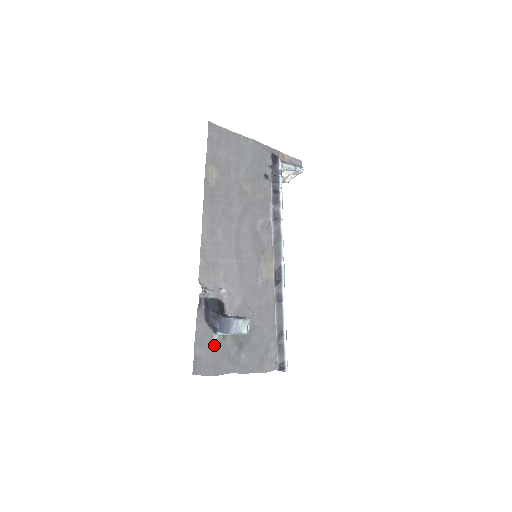
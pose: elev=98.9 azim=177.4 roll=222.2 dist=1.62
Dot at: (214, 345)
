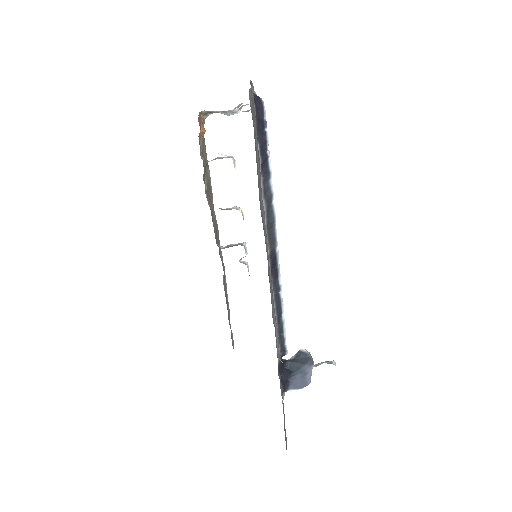
Dot at: occluded
